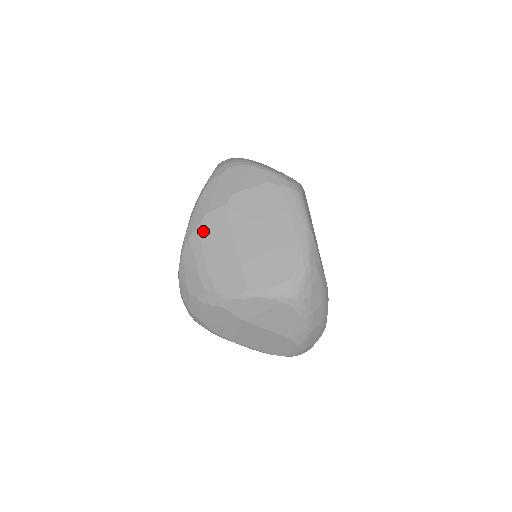
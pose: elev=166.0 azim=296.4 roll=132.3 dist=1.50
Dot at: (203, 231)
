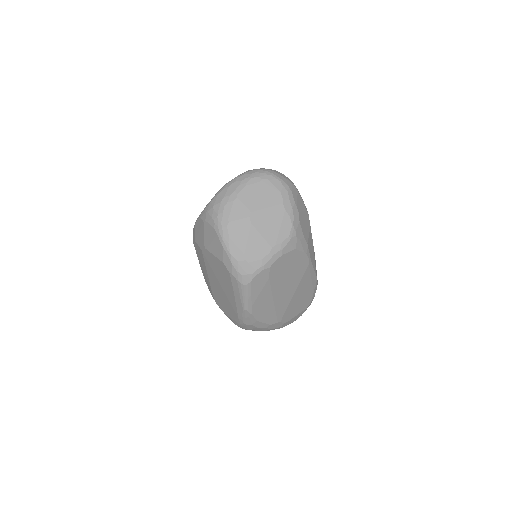
Dot at: (196, 248)
